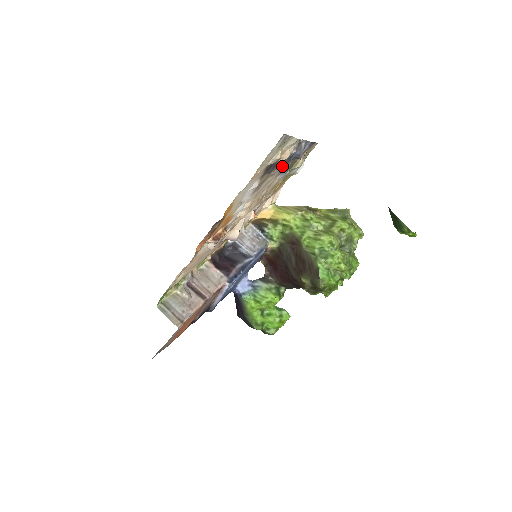
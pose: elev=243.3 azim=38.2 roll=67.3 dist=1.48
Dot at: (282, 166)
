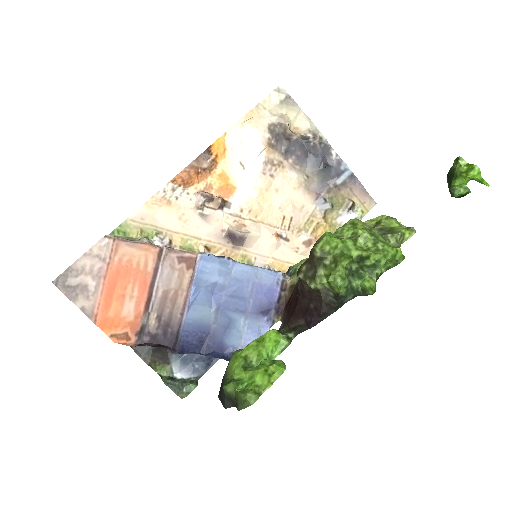
Dot at: (310, 177)
